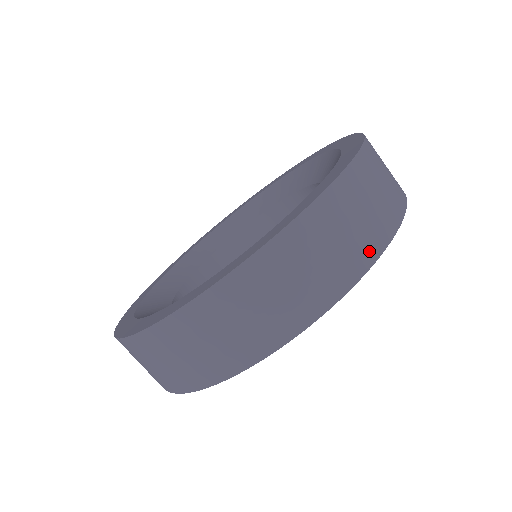
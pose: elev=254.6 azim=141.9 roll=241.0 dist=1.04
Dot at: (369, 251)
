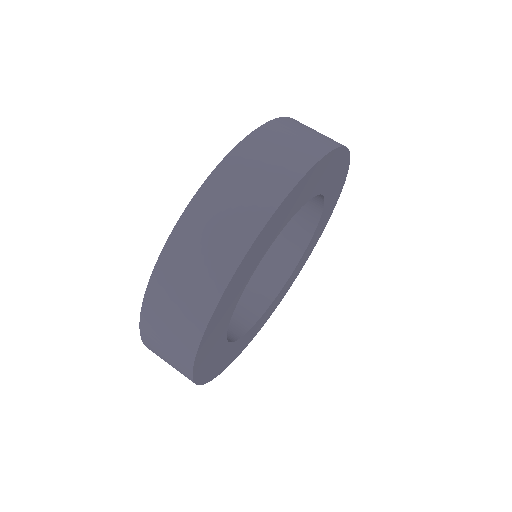
Dot at: (287, 178)
